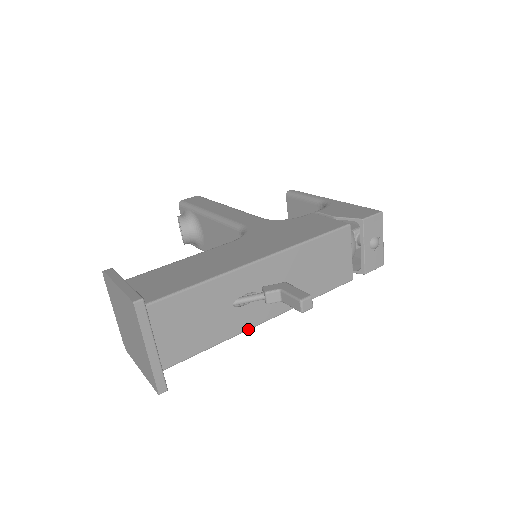
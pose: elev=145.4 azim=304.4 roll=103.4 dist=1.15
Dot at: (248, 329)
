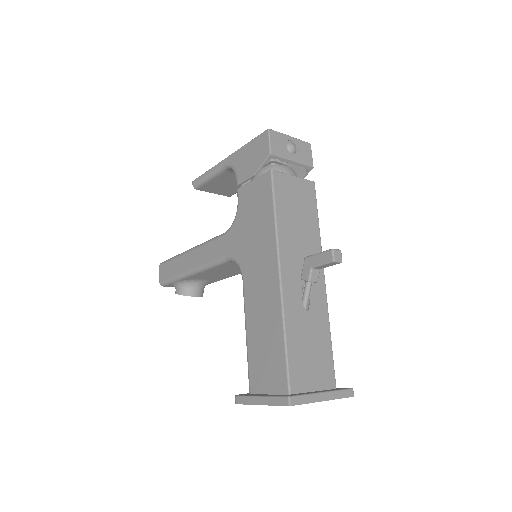
Dot at: (326, 301)
